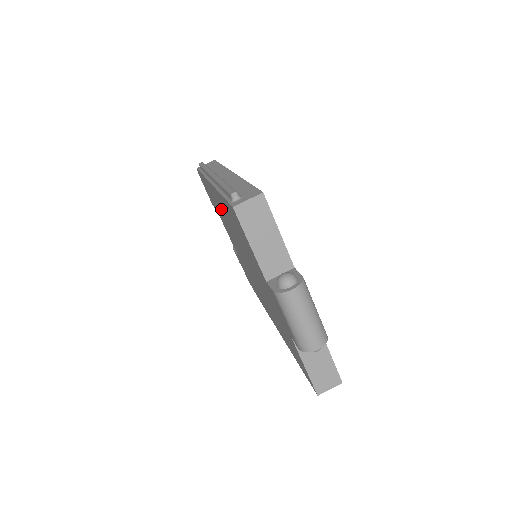
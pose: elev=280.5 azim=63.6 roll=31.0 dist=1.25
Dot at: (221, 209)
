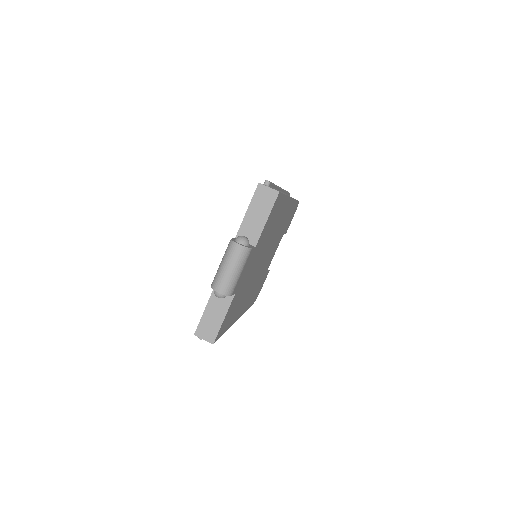
Dot at: occluded
